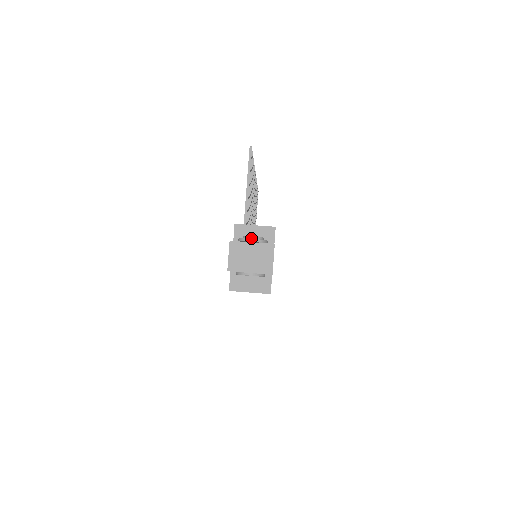
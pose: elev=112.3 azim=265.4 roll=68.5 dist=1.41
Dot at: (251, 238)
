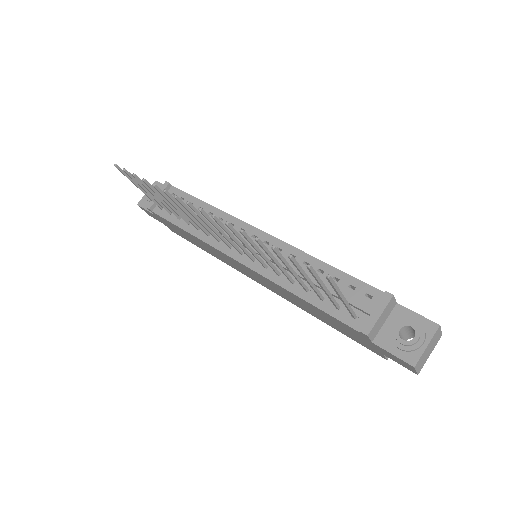
Dot at: (418, 342)
